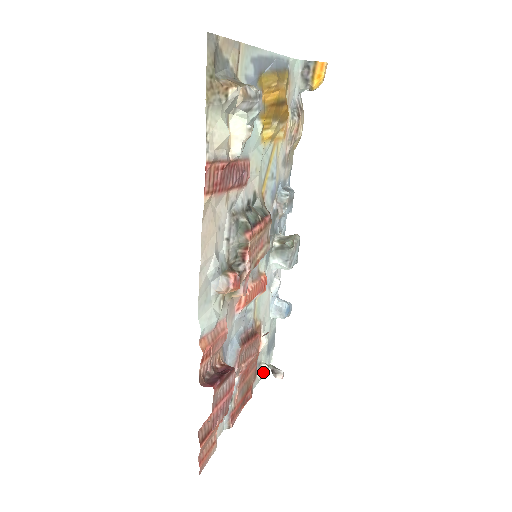
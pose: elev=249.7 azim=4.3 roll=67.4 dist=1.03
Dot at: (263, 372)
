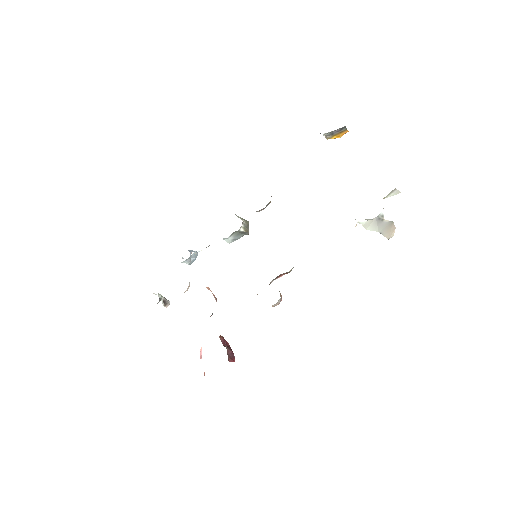
Dot at: occluded
